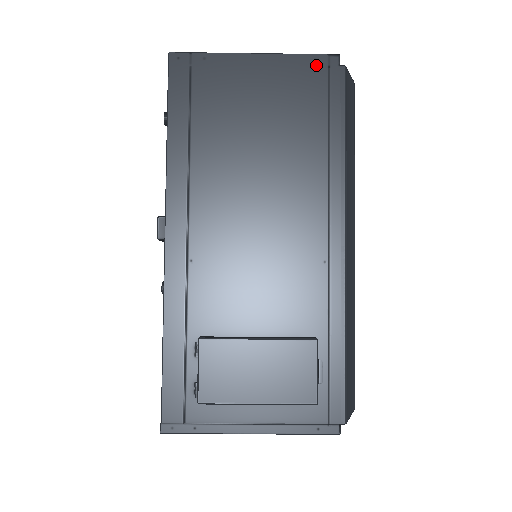
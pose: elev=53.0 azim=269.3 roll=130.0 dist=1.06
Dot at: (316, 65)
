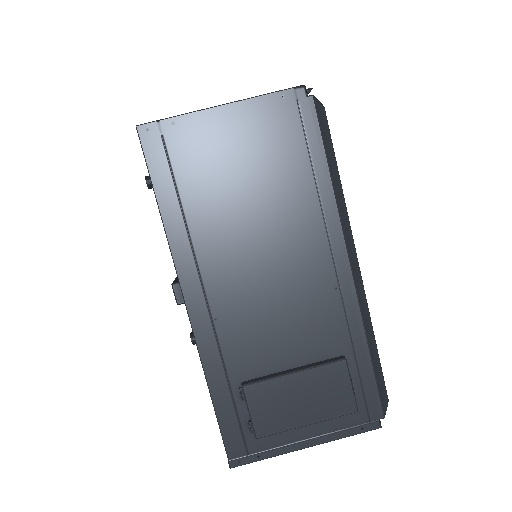
Dot at: (284, 102)
